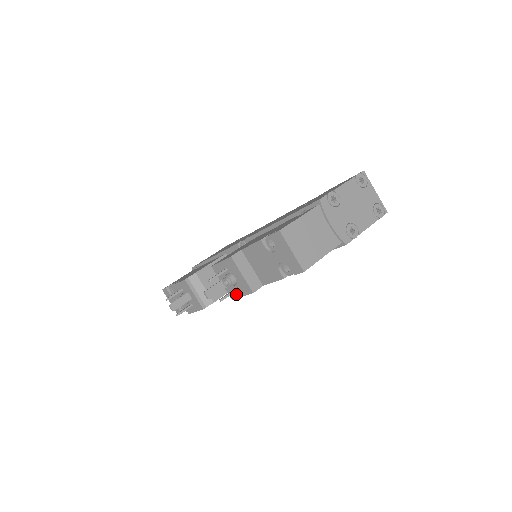
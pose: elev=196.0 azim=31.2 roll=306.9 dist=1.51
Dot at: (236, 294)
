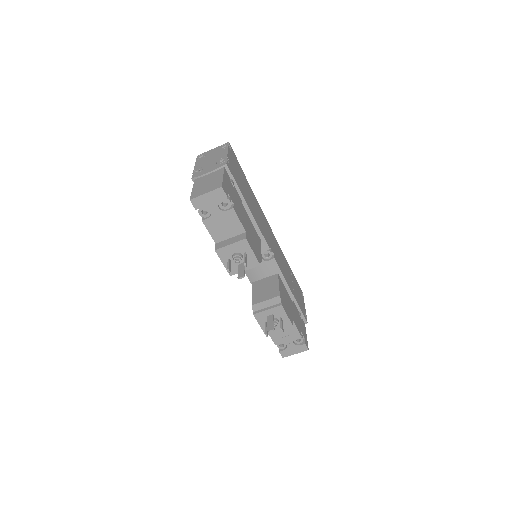
Dot at: (252, 258)
